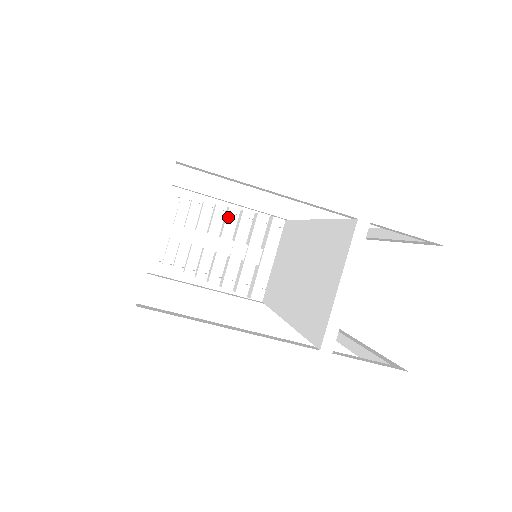
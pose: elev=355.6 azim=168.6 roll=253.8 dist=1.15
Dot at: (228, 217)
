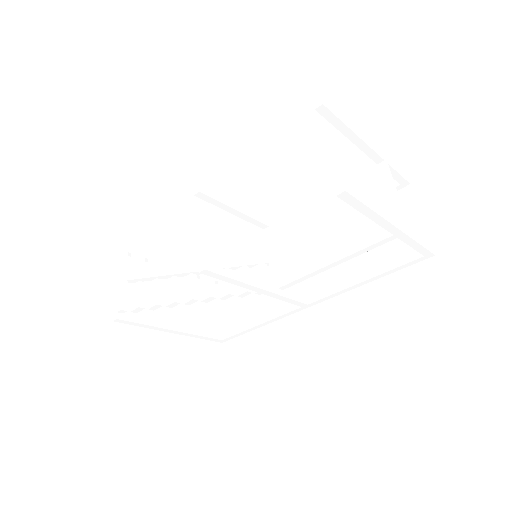
Dot at: (208, 242)
